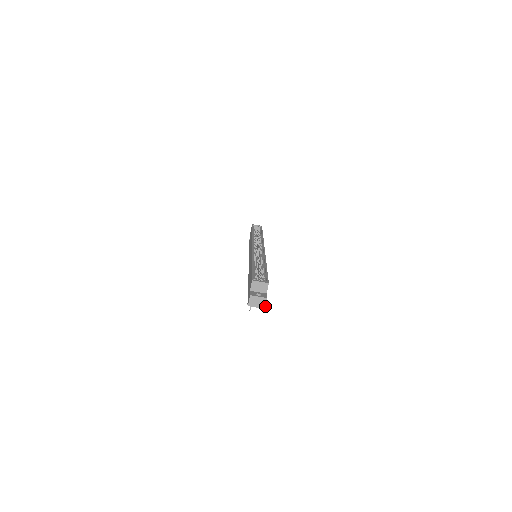
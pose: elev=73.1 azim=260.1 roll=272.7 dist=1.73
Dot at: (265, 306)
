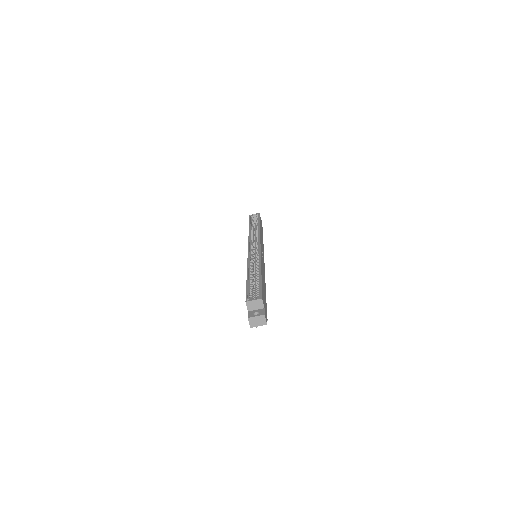
Dot at: (266, 322)
